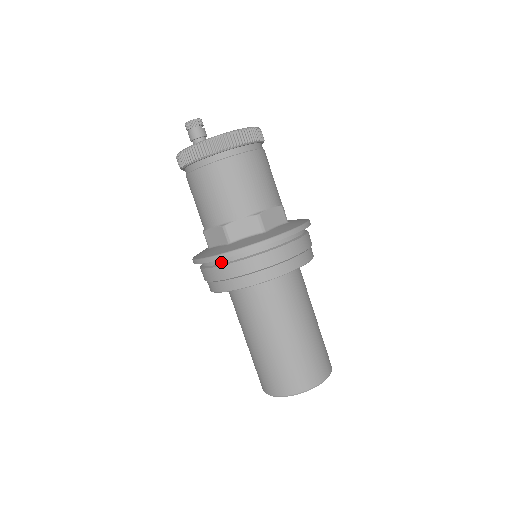
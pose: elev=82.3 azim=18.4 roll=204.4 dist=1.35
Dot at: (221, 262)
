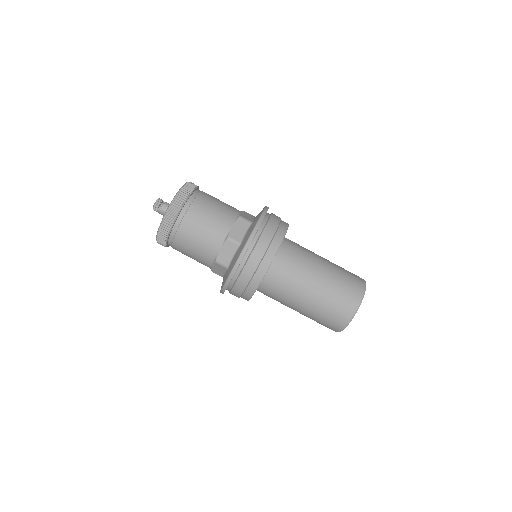
Dot at: occluded
